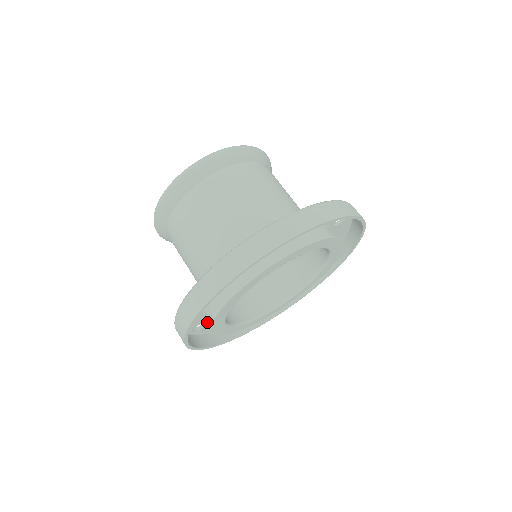
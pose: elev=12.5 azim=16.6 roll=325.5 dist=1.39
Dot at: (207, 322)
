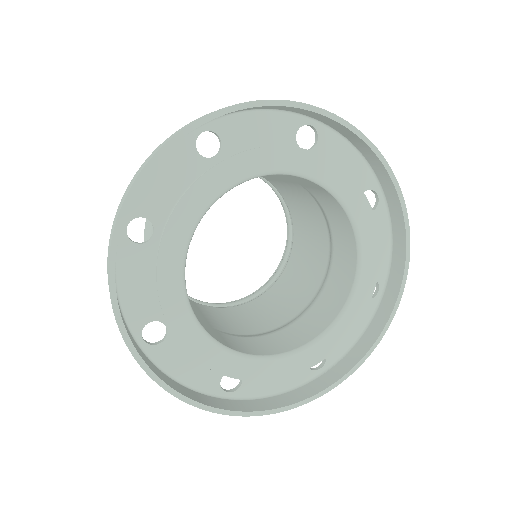
Dot at: occluded
